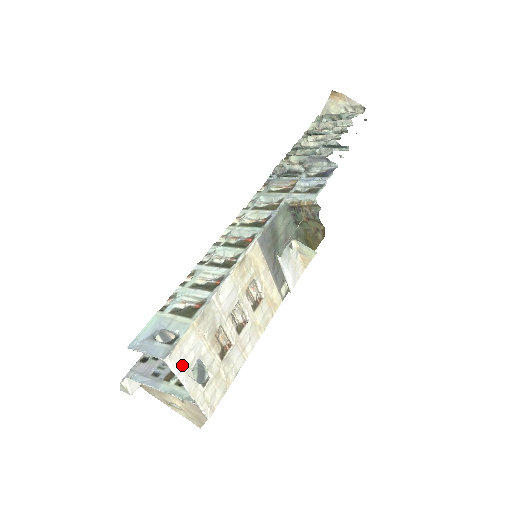
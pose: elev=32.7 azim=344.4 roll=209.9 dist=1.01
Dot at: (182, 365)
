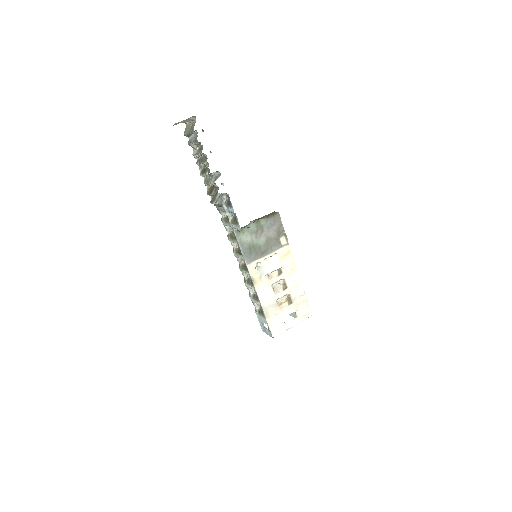
Dot at: (280, 329)
